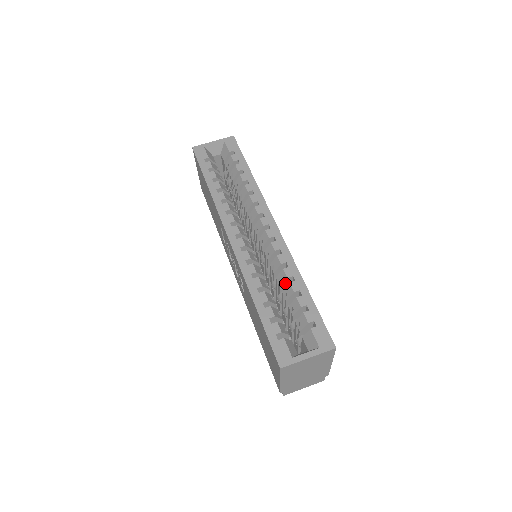
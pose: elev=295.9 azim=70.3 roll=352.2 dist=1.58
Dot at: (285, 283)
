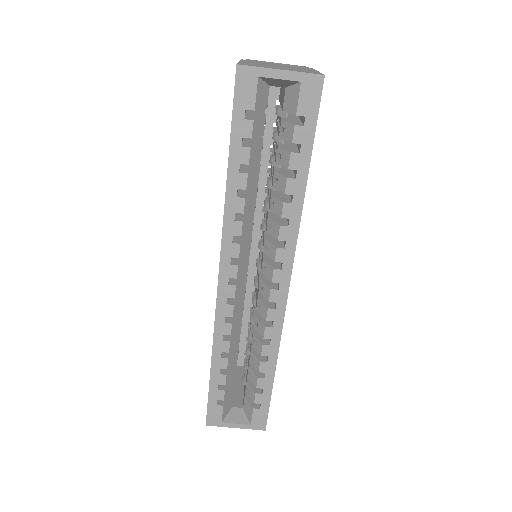
Dot at: (258, 348)
